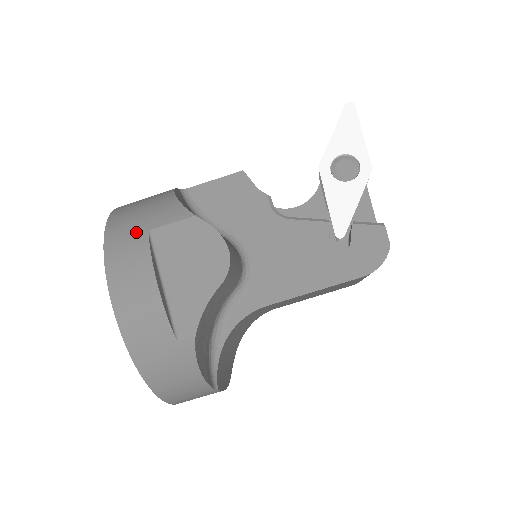
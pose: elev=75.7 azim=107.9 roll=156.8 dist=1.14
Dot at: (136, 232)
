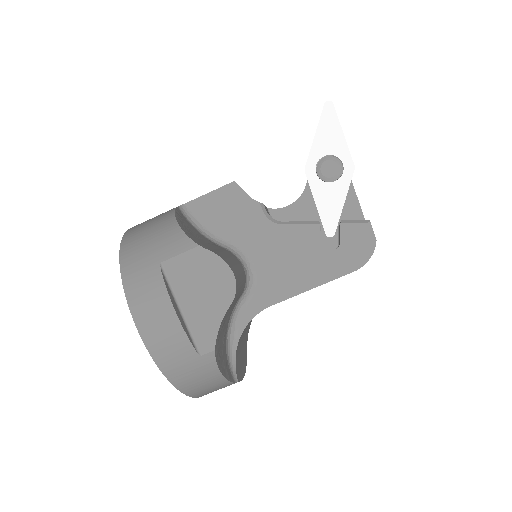
Dot at: (149, 265)
